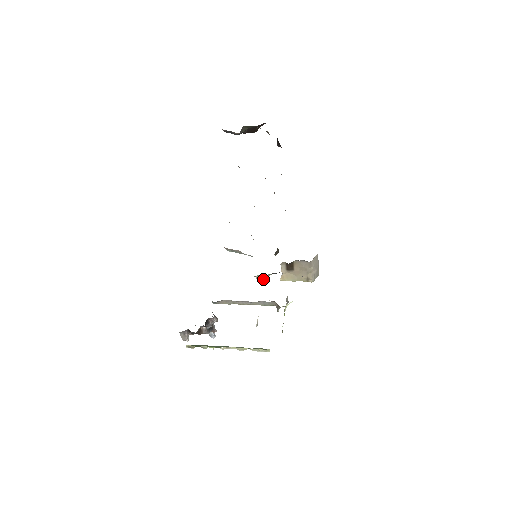
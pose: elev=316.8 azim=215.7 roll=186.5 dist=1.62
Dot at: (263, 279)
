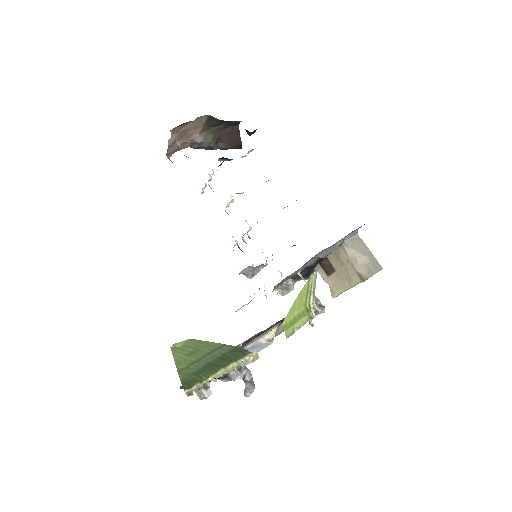
Dot at: (288, 291)
